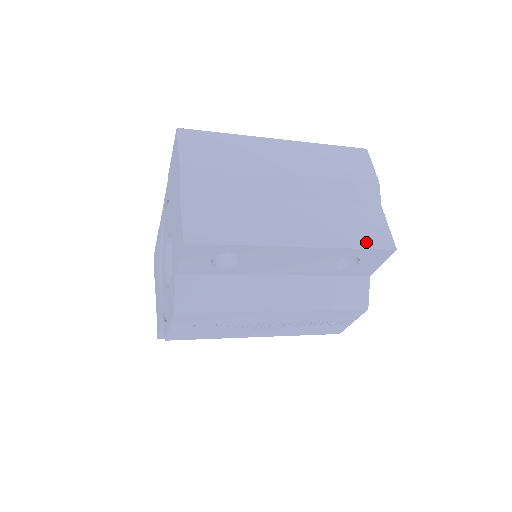
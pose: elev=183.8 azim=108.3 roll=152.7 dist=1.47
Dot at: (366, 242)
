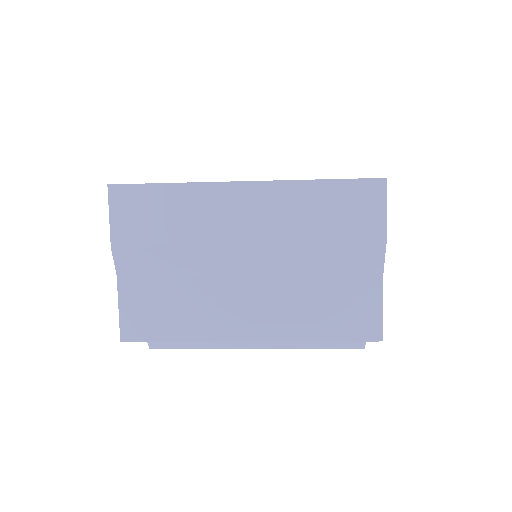
Dot at: (341, 332)
